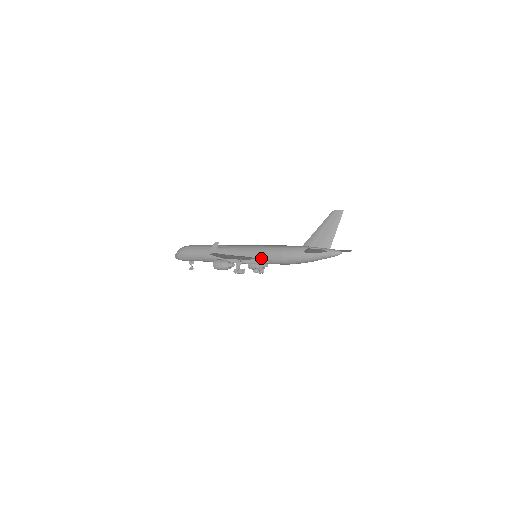
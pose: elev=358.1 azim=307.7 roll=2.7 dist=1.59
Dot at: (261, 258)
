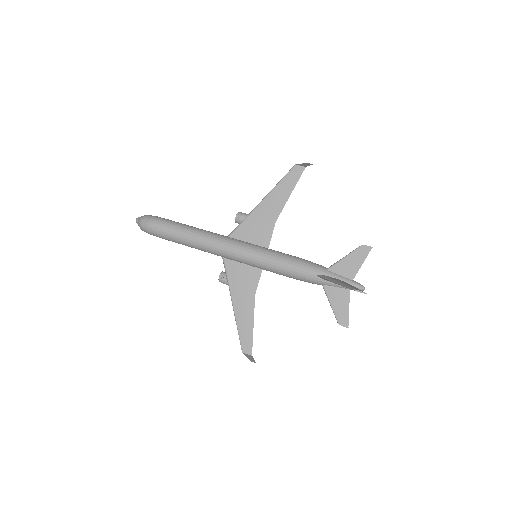
Dot at: occluded
